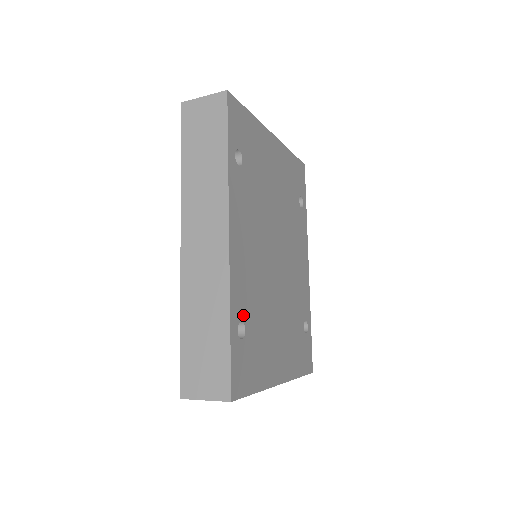
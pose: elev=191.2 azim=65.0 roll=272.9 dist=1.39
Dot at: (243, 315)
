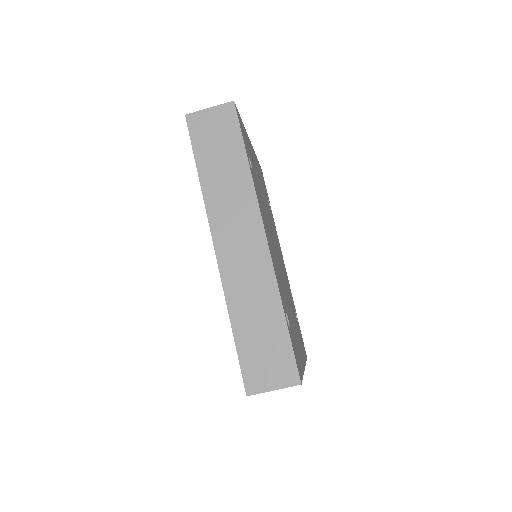
Dot at: (284, 306)
